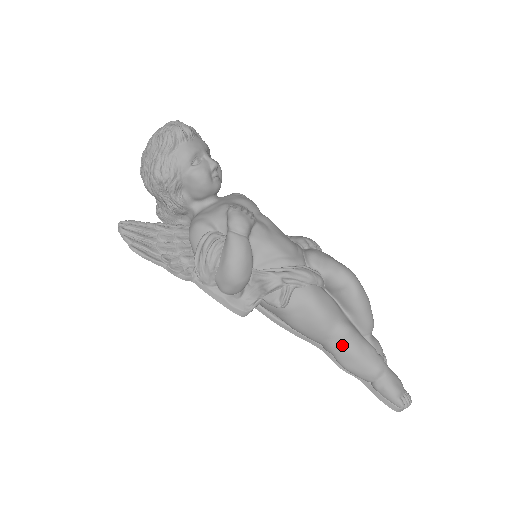
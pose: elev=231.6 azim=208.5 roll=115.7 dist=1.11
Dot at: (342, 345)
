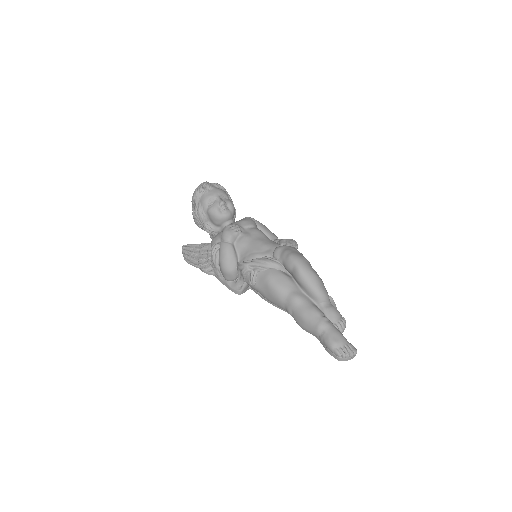
Dot at: (293, 309)
